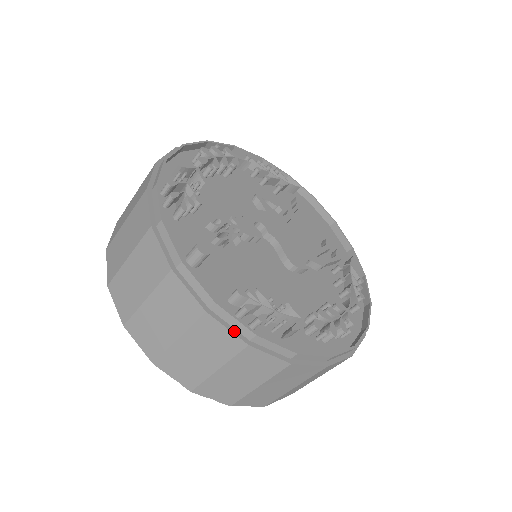
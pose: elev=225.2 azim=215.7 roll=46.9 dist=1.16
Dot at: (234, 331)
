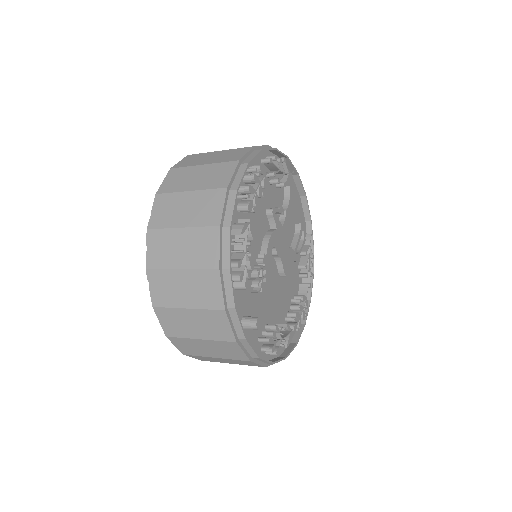
Dot at: (261, 363)
